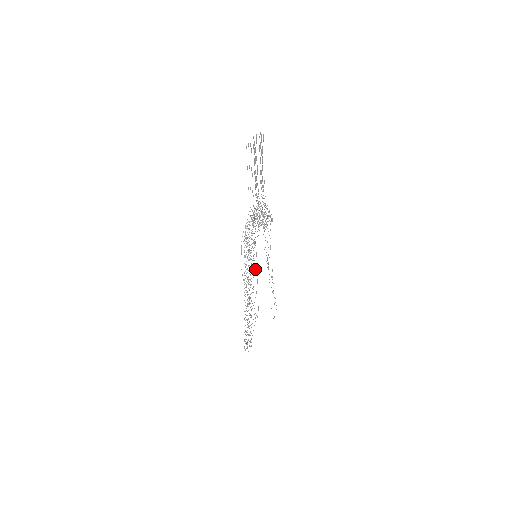
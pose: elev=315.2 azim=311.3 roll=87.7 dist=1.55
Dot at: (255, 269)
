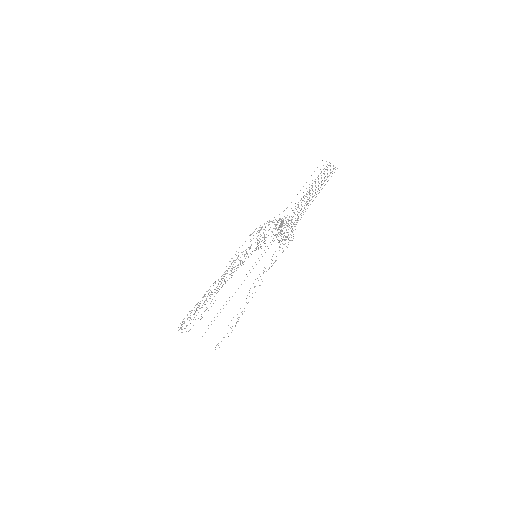
Dot at: occluded
